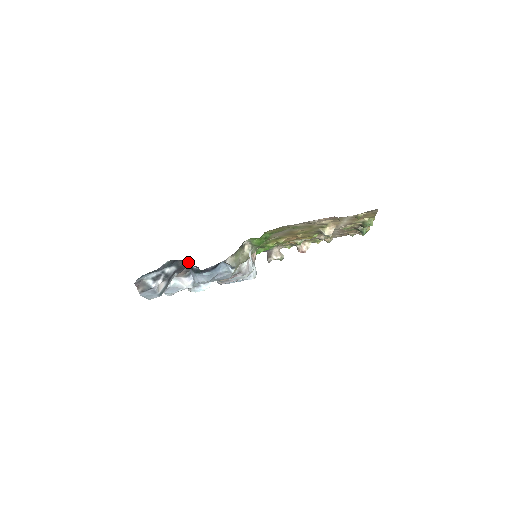
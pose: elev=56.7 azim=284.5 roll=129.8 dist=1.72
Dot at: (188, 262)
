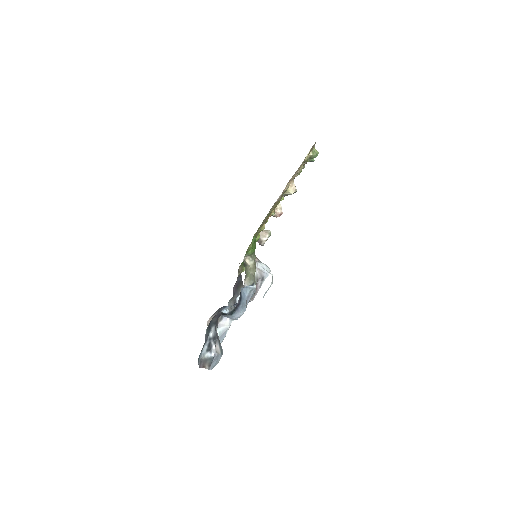
Dot at: (218, 313)
